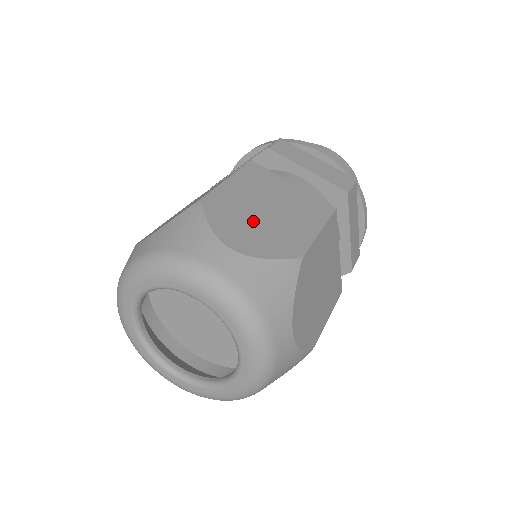
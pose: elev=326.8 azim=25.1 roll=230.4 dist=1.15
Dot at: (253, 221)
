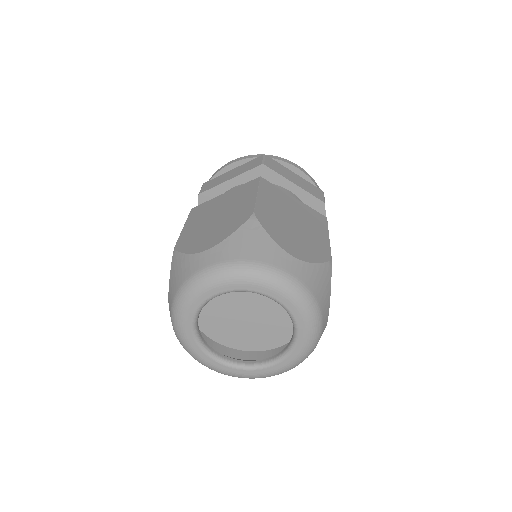
Dot at: (292, 232)
